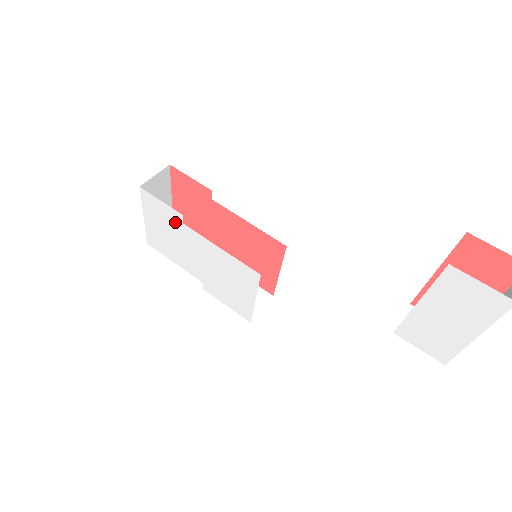
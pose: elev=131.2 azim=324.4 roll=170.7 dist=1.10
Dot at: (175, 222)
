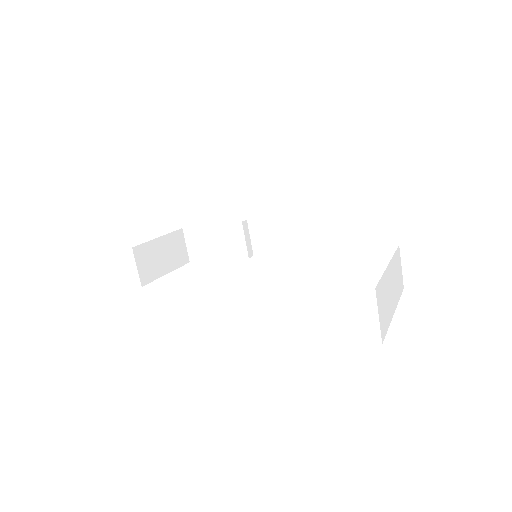
Dot at: occluded
